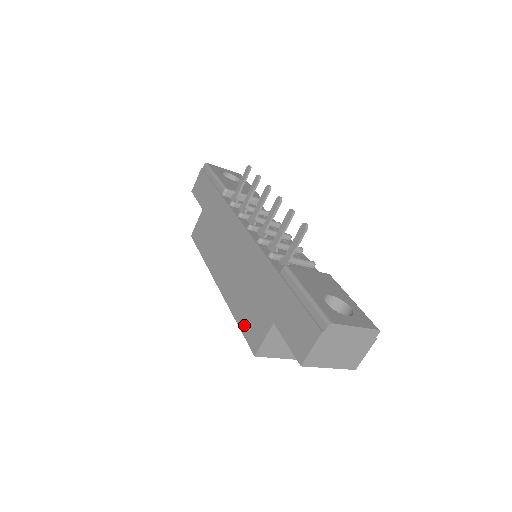
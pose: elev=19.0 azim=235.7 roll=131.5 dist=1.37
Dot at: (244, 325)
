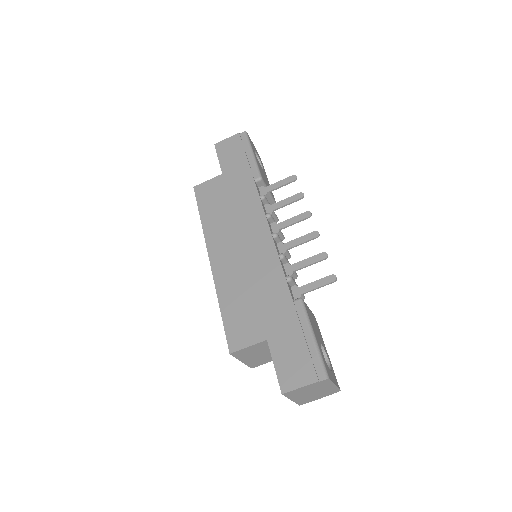
Dot at: (229, 319)
